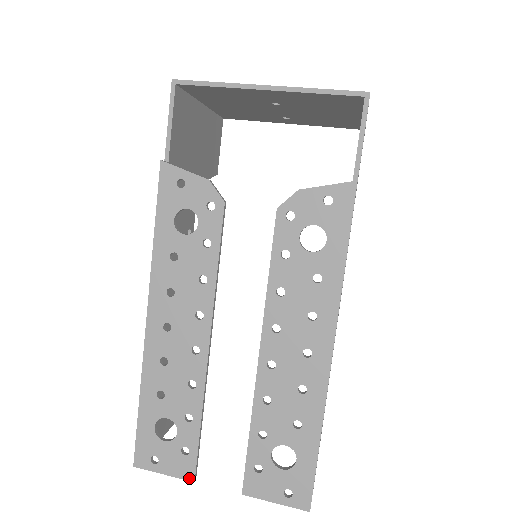
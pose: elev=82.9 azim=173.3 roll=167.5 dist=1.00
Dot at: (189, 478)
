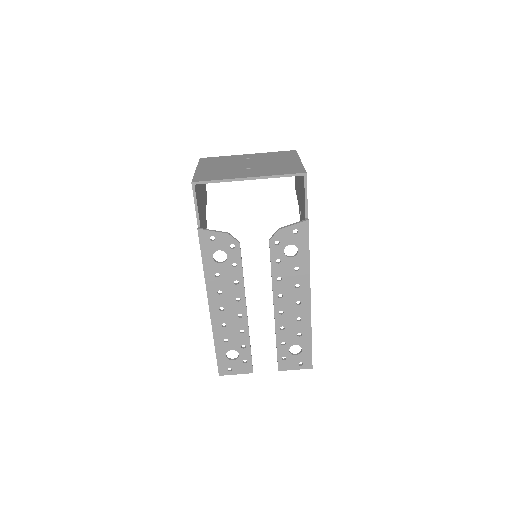
Dot at: (250, 372)
